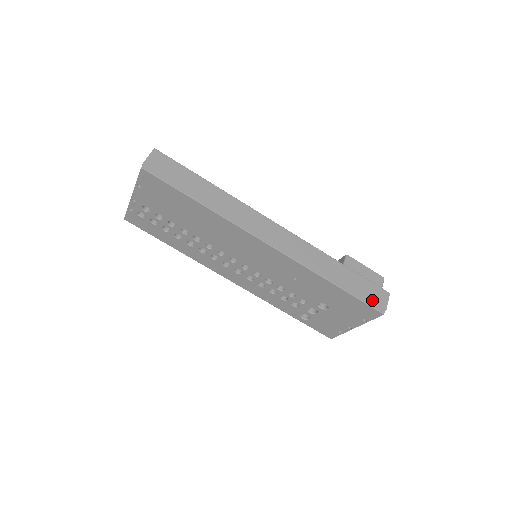
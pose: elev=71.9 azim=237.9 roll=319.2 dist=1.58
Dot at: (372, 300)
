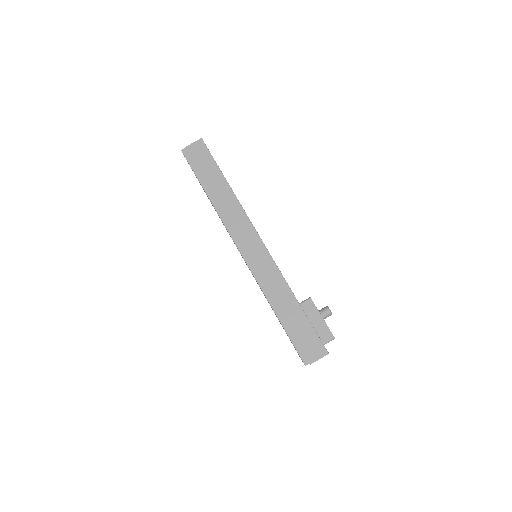
Dot at: (303, 347)
